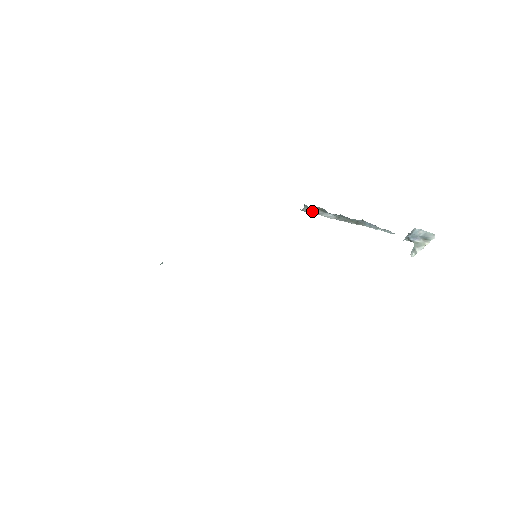
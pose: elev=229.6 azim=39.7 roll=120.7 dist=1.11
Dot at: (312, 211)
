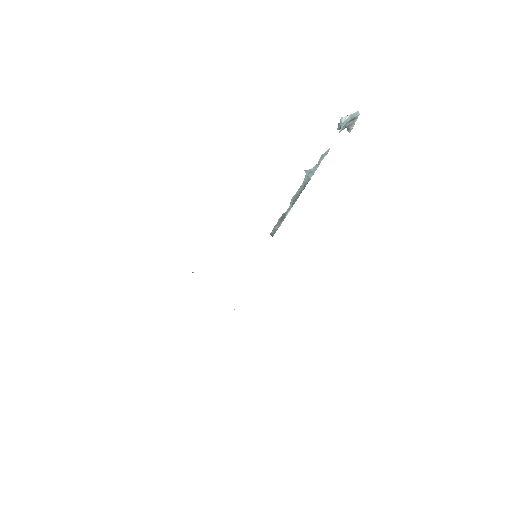
Dot at: (277, 229)
